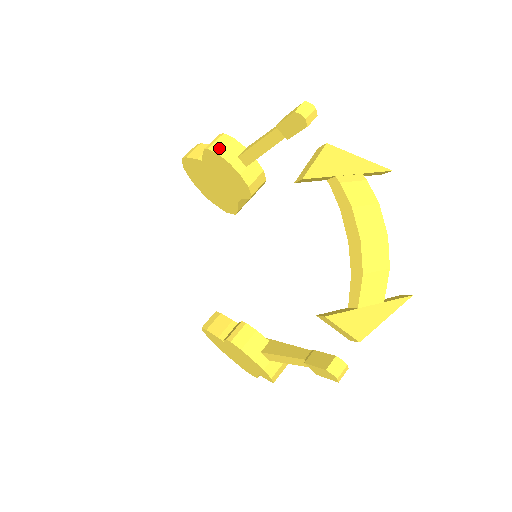
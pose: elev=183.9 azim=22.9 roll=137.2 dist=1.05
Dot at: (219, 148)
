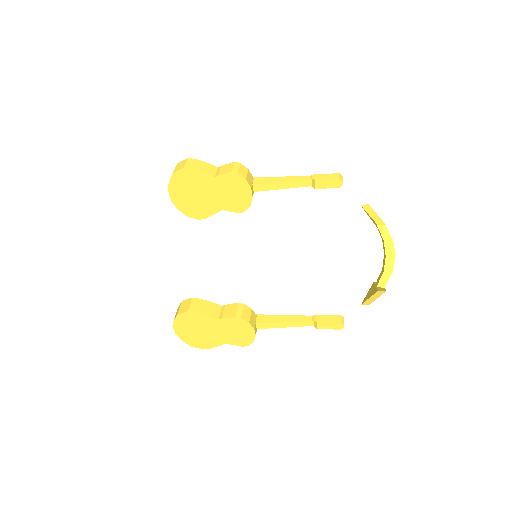
Dot at: (244, 175)
